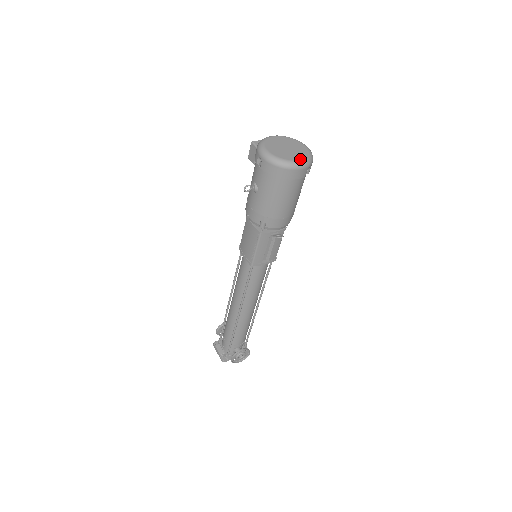
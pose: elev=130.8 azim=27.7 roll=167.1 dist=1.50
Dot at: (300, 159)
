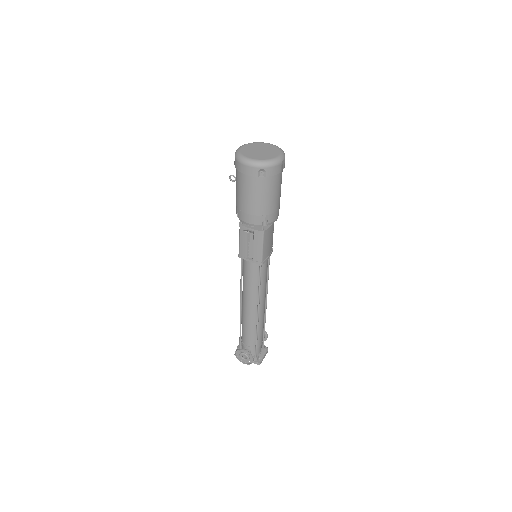
Dot at: (254, 158)
